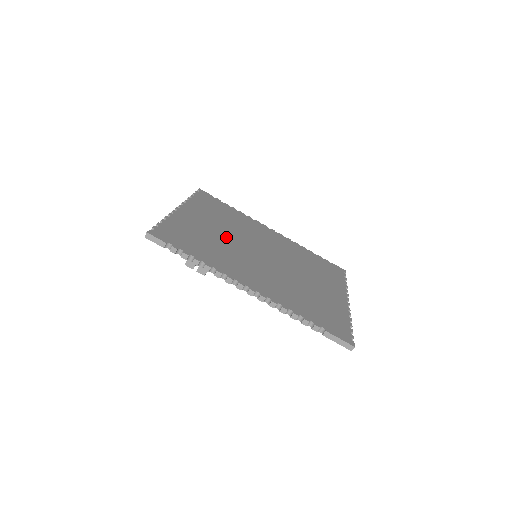
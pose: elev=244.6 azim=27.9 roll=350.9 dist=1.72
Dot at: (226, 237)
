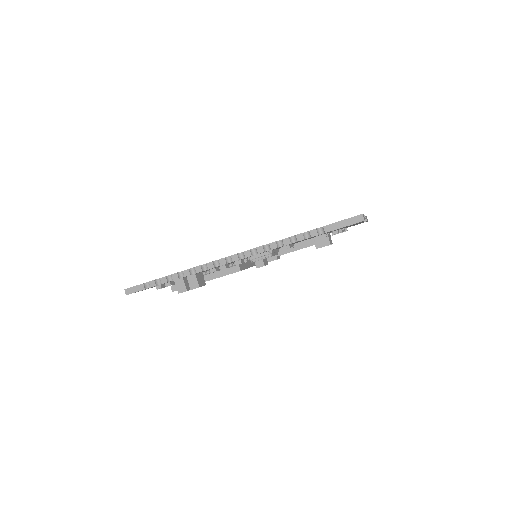
Dot at: occluded
